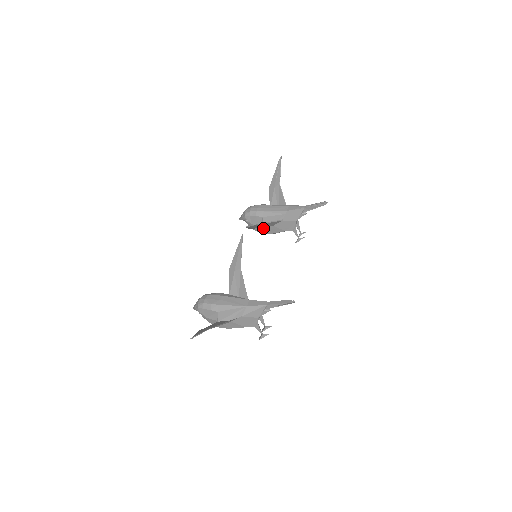
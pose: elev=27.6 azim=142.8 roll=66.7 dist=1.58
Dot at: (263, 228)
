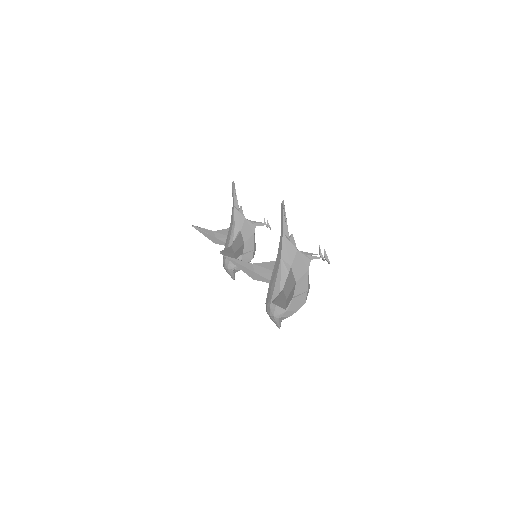
Dot at: (245, 255)
